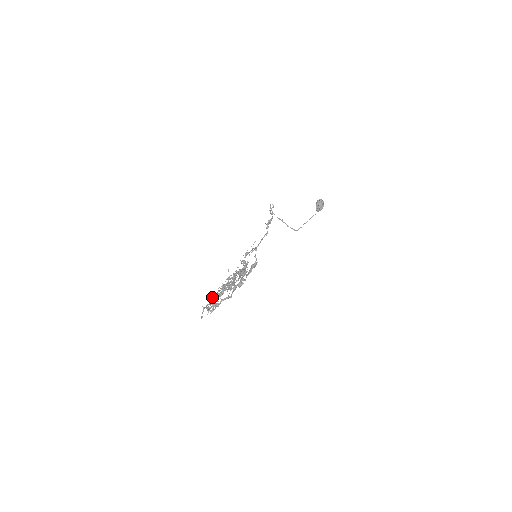
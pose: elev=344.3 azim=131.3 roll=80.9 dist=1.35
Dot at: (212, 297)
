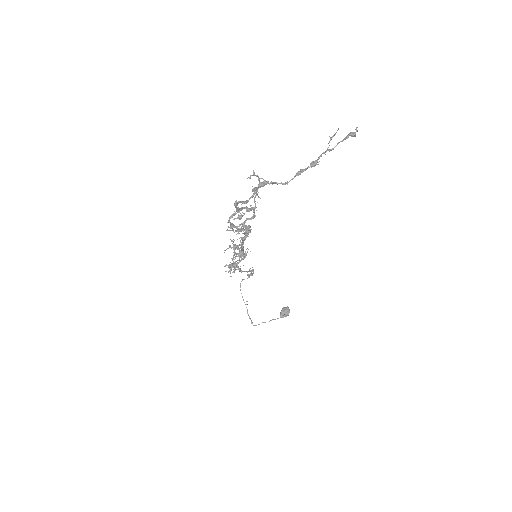
Dot at: (254, 187)
